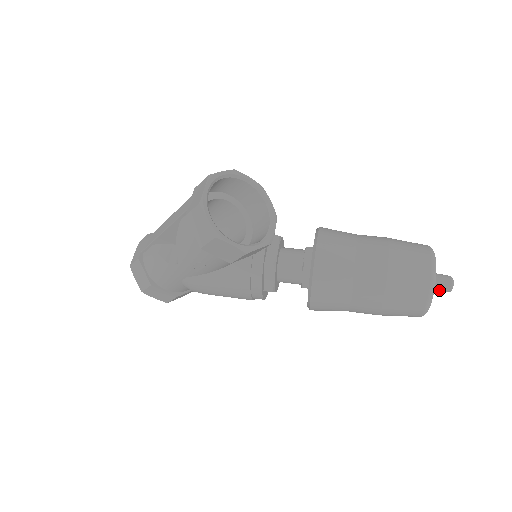
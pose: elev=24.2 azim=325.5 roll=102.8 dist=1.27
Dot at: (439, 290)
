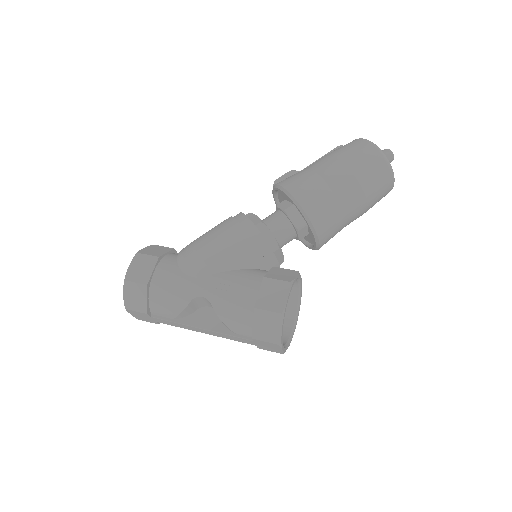
Dot at: occluded
